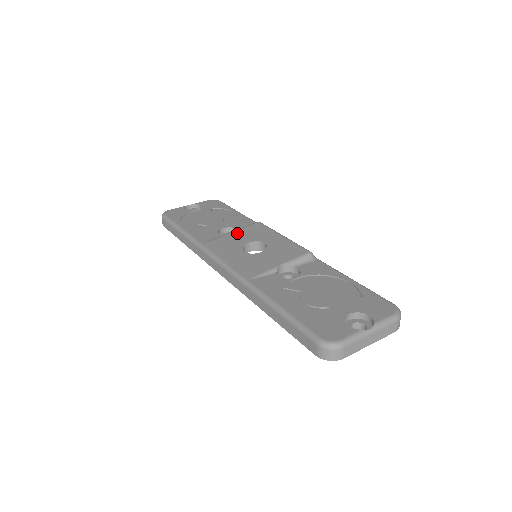
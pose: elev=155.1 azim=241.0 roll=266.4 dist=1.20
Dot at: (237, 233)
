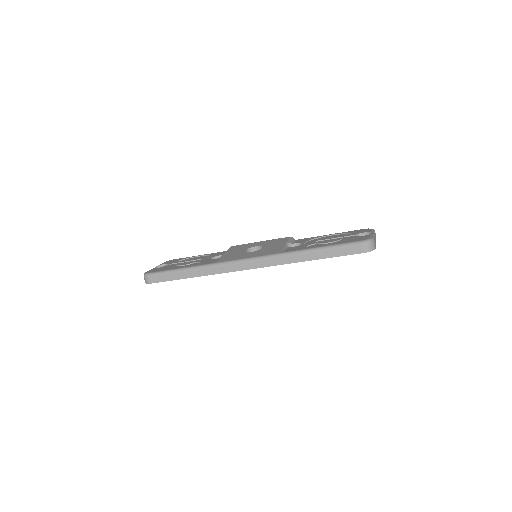
Dot at: (229, 252)
